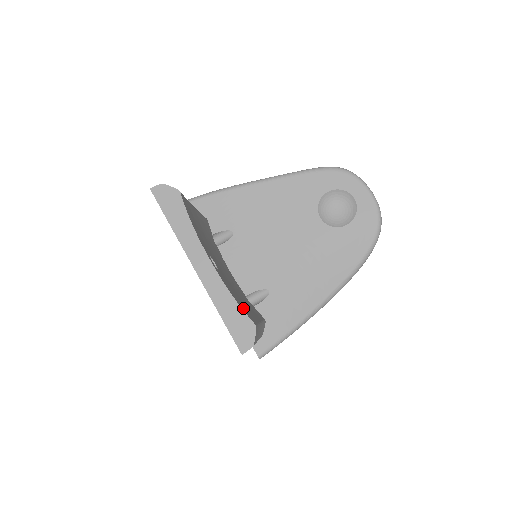
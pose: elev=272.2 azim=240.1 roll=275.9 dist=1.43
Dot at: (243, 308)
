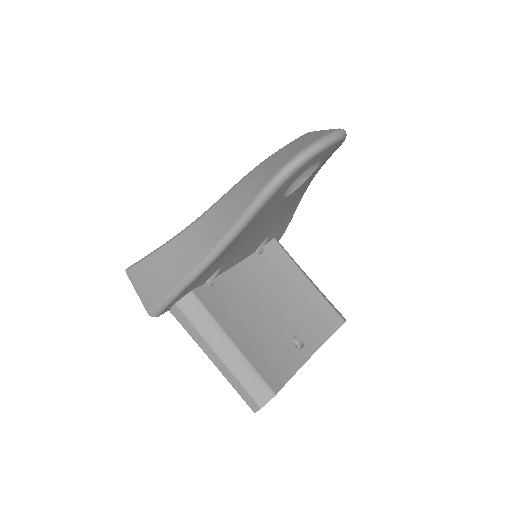
Dot at: (327, 321)
